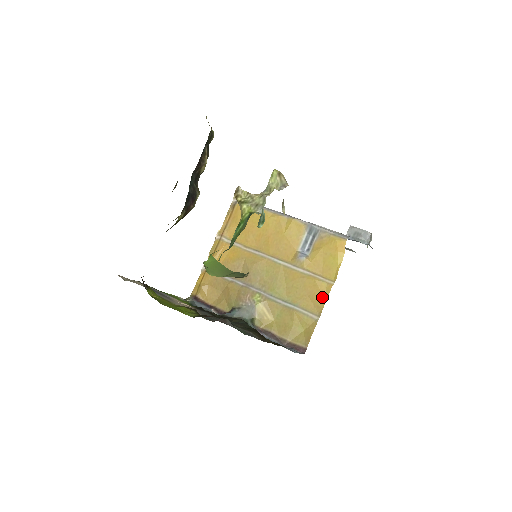
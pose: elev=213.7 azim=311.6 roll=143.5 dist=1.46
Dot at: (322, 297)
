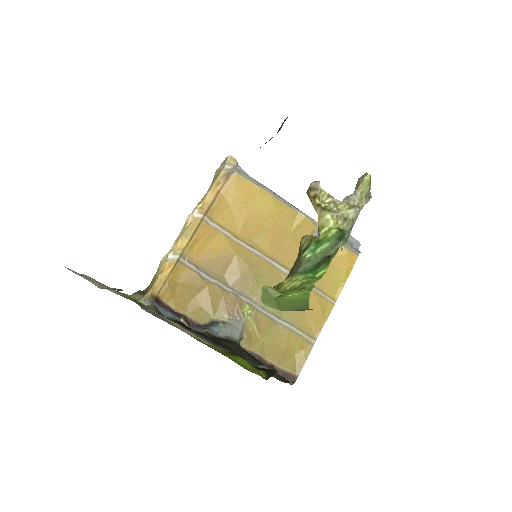
Dot at: (321, 317)
